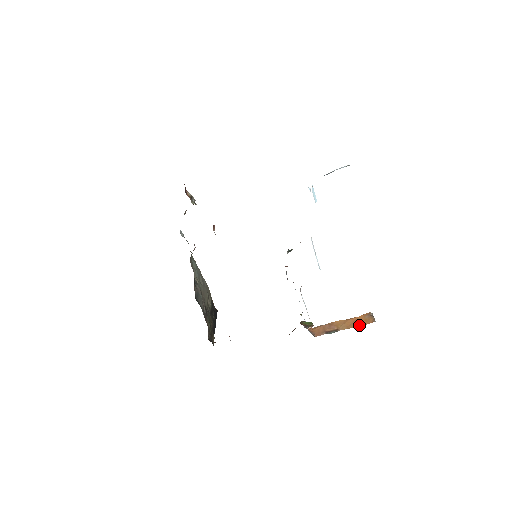
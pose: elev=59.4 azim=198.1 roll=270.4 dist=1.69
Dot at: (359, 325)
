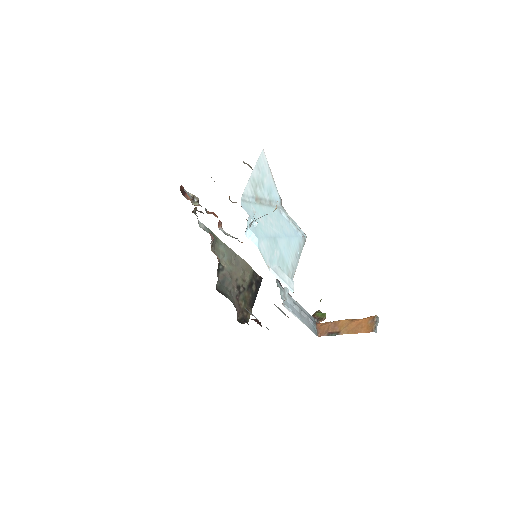
Dot at: (358, 332)
